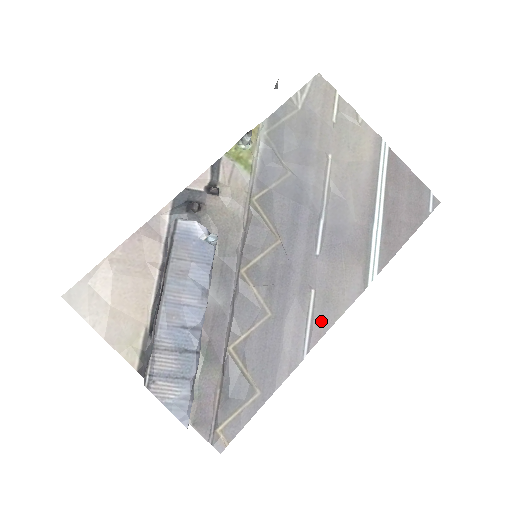
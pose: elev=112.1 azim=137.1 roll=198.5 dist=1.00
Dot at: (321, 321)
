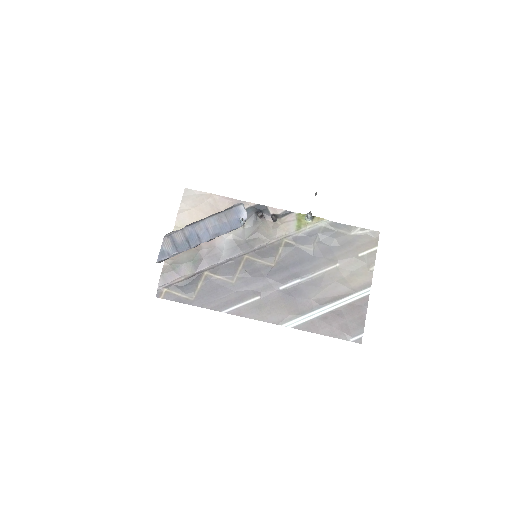
Dot at: (247, 311)
